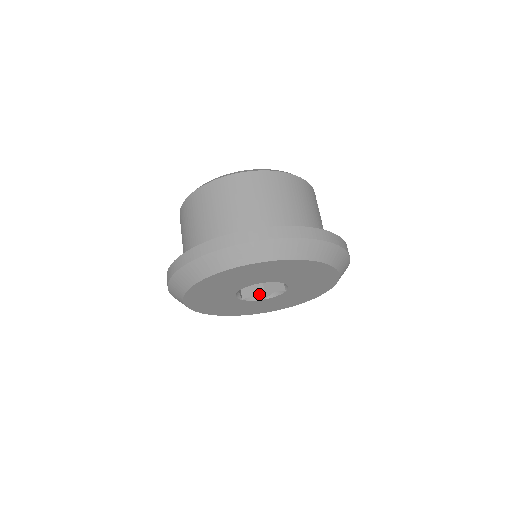
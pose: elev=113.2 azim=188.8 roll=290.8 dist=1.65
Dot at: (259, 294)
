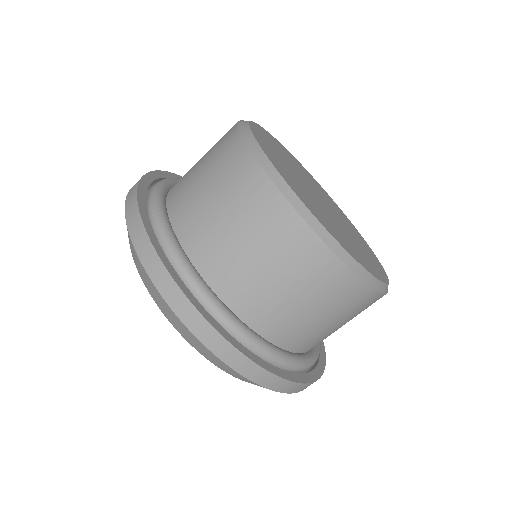
Dot at: occluded
